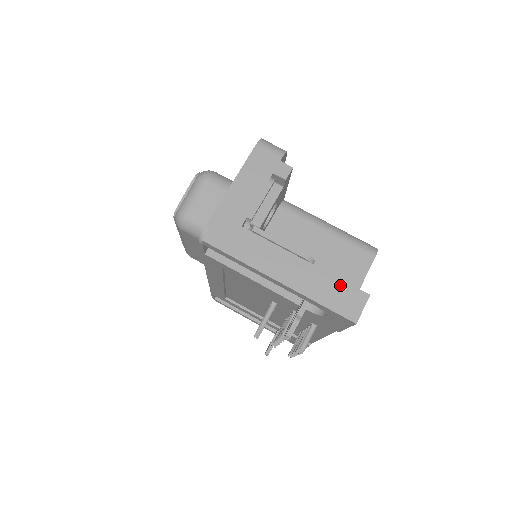
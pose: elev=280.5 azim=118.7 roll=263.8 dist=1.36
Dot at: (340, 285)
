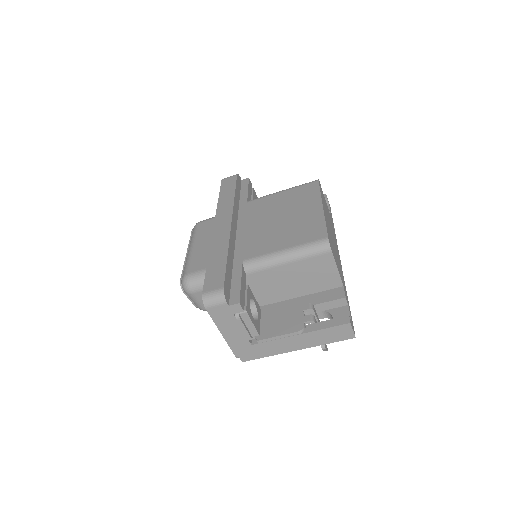
Dot at: (330, 331)
